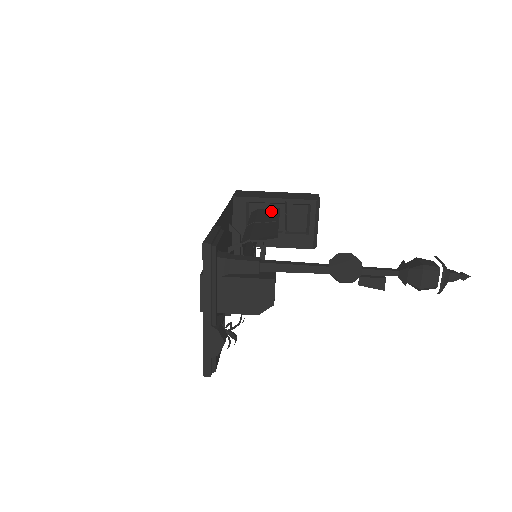
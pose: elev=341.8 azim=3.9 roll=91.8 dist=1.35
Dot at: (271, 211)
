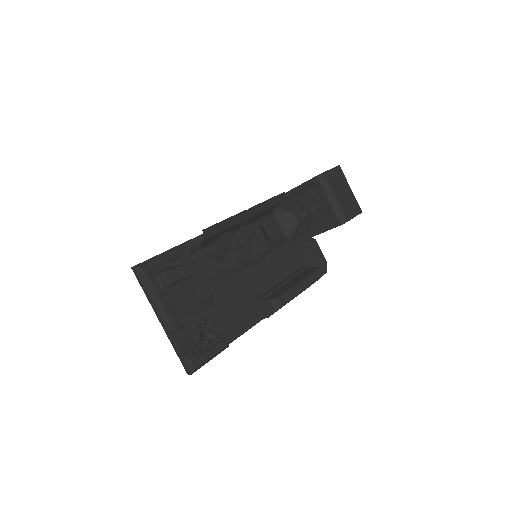
Dot at: occluded
